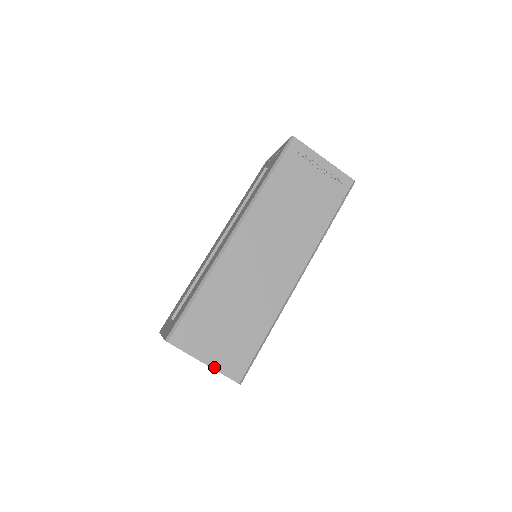
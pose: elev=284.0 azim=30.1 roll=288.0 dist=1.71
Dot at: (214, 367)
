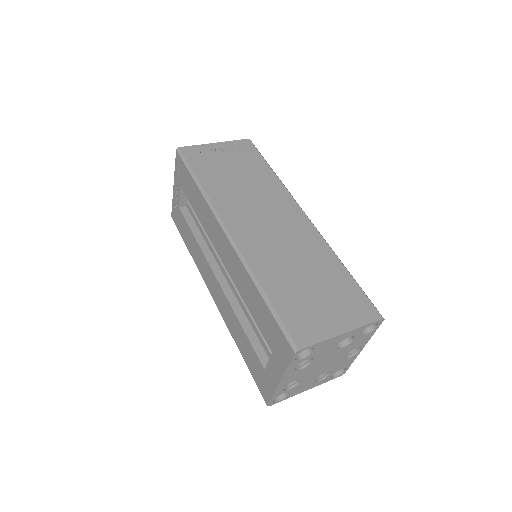
Dot at: (353, 328)
